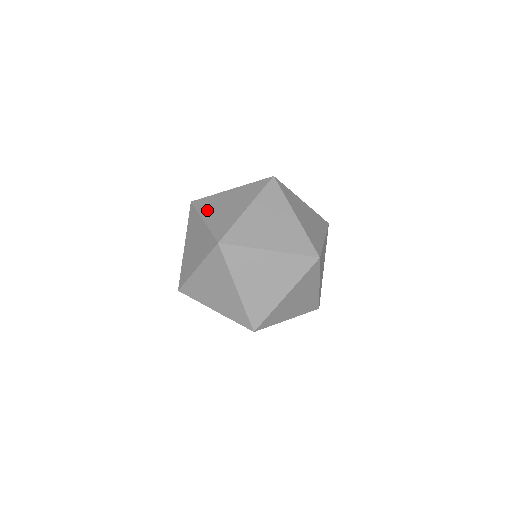
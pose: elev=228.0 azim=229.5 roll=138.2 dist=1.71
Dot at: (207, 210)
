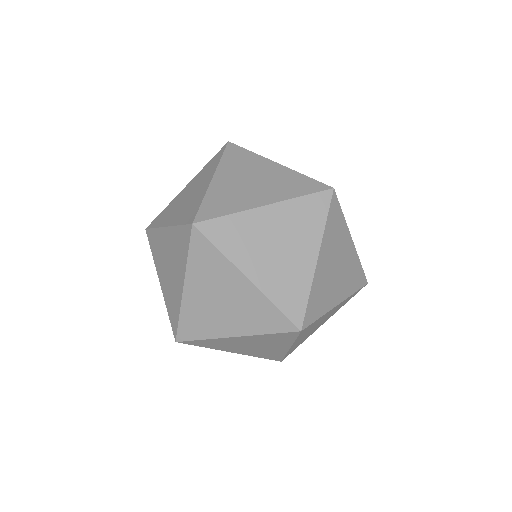
Dot at: occluded
